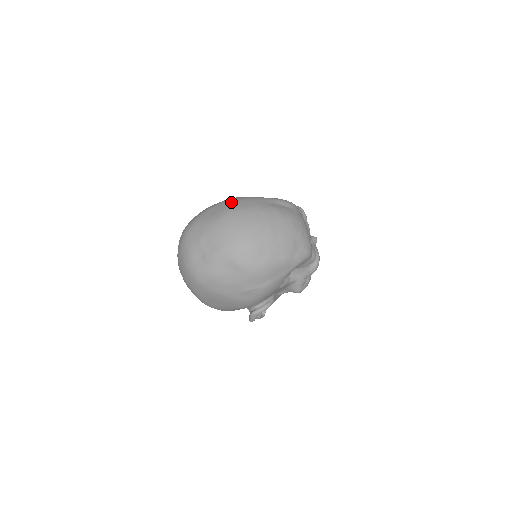
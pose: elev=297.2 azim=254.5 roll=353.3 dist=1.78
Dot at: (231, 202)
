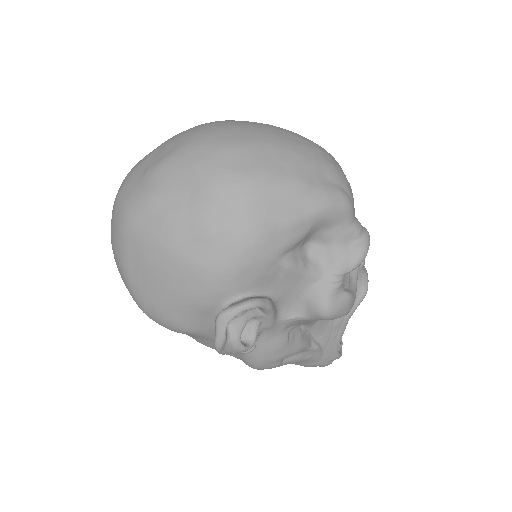
Dot at: occluded
